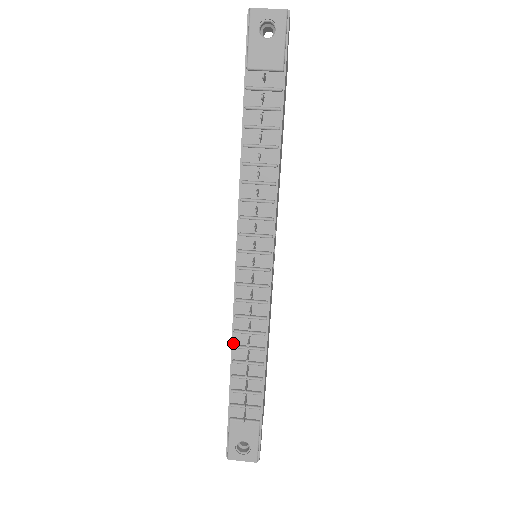
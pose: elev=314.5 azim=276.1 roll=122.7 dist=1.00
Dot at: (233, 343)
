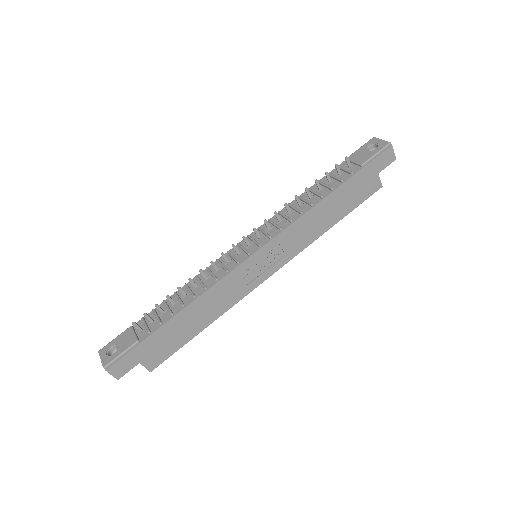
Dot at: (188, 283)
